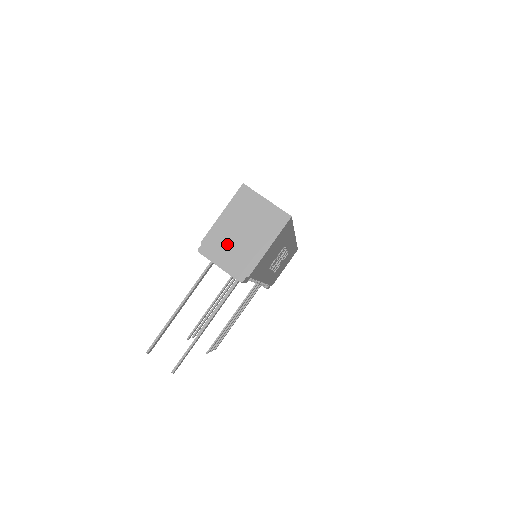
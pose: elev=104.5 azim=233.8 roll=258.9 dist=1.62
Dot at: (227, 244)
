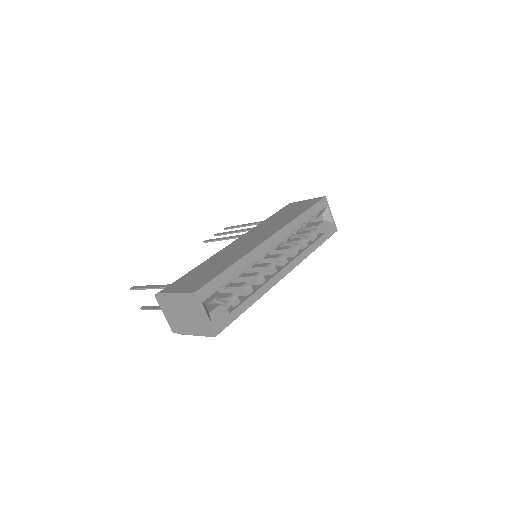
Dot at: (172, 309)
